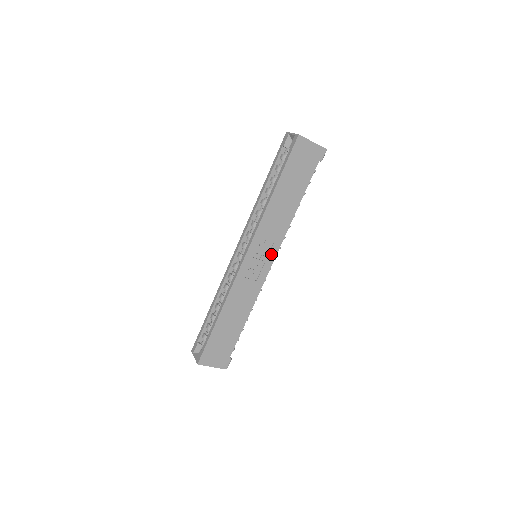
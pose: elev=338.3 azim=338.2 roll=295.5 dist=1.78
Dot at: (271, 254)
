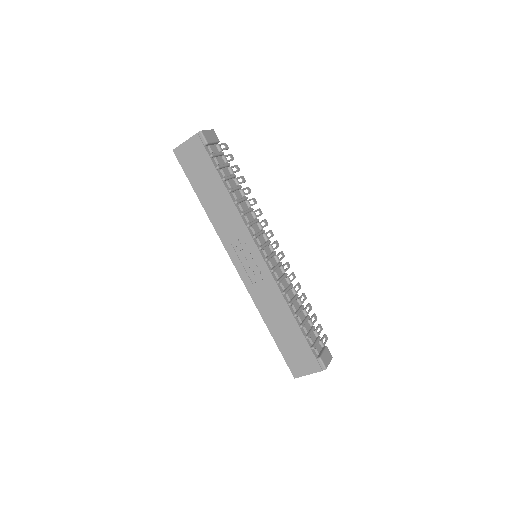
Dot at: (252, 248)
